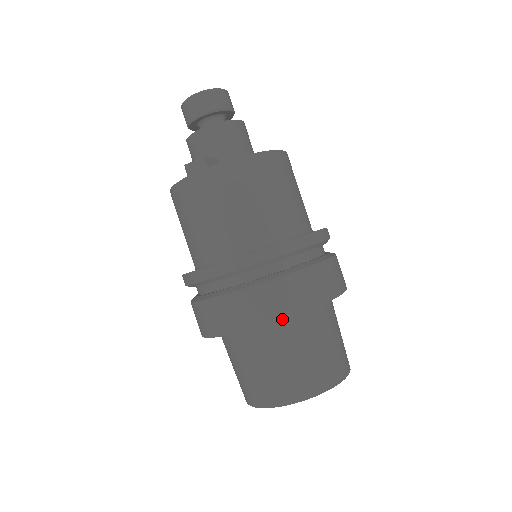
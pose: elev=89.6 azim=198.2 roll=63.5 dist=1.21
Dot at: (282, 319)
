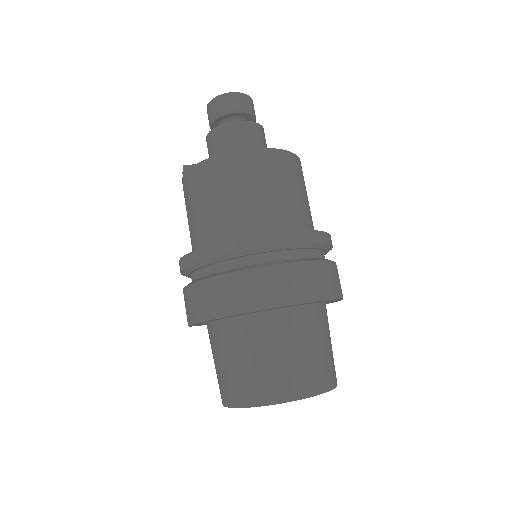
Dot at: (201, 321)
